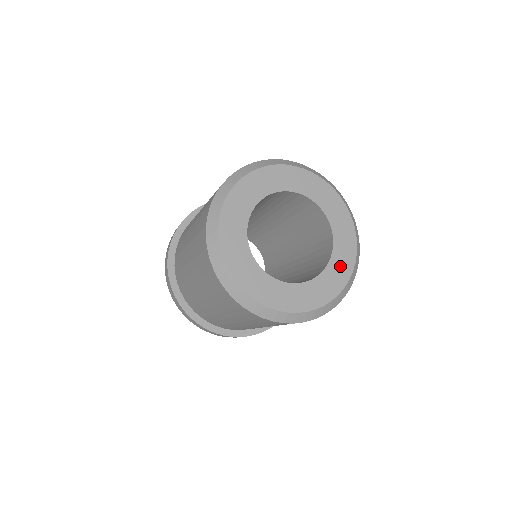
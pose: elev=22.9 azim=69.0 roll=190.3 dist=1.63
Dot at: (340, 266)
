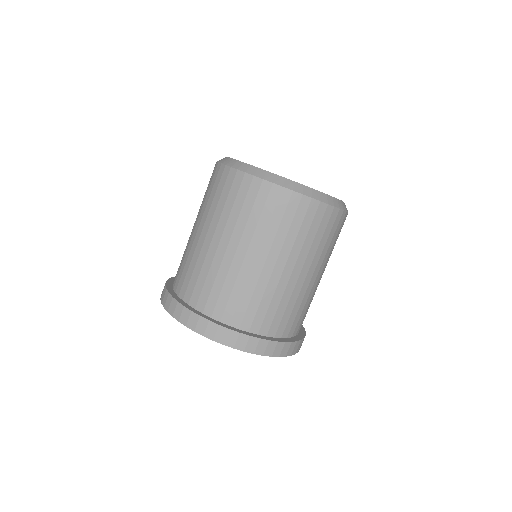
Dot at: occluded
